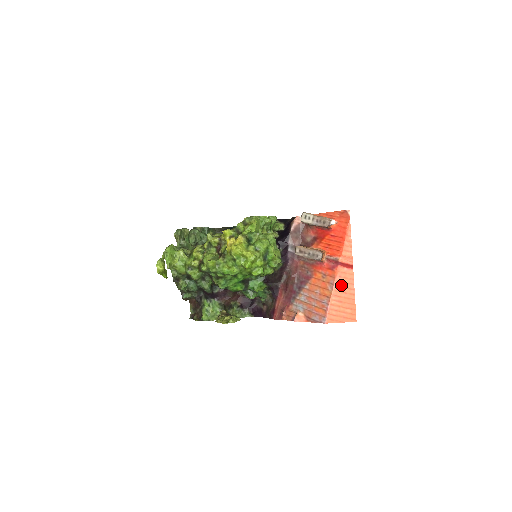
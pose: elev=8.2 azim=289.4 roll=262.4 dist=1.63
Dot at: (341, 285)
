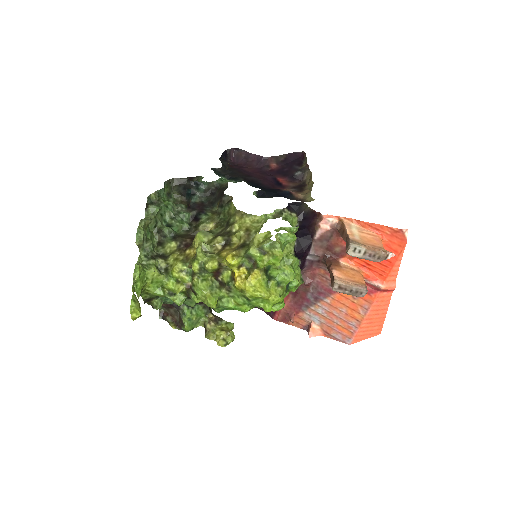
Dot at: (376, 309)
